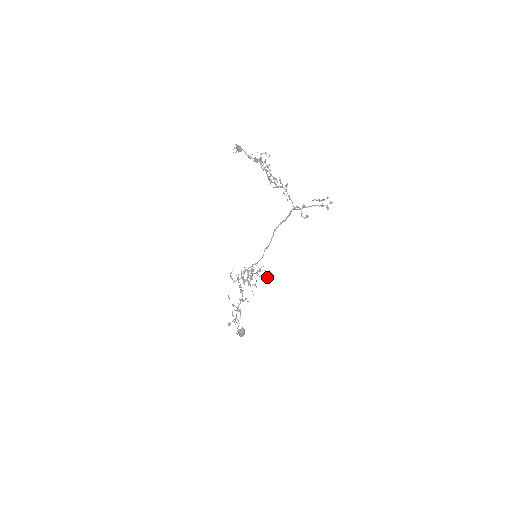
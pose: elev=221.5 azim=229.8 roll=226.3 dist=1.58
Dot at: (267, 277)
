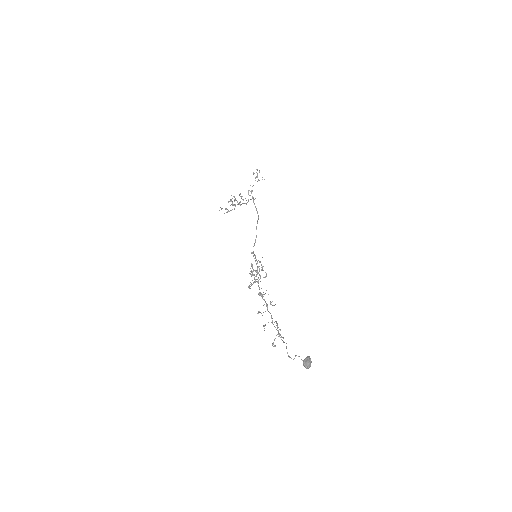
Dot at: occluded
